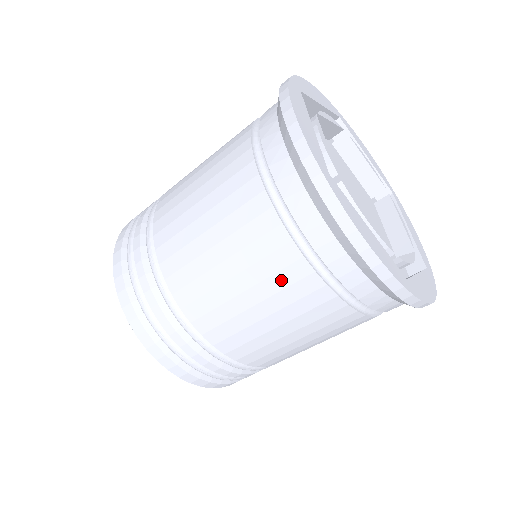
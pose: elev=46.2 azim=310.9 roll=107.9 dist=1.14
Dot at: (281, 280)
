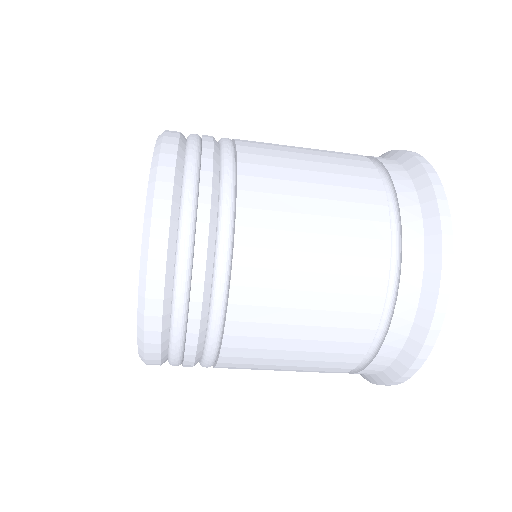
Dot at: occluded
